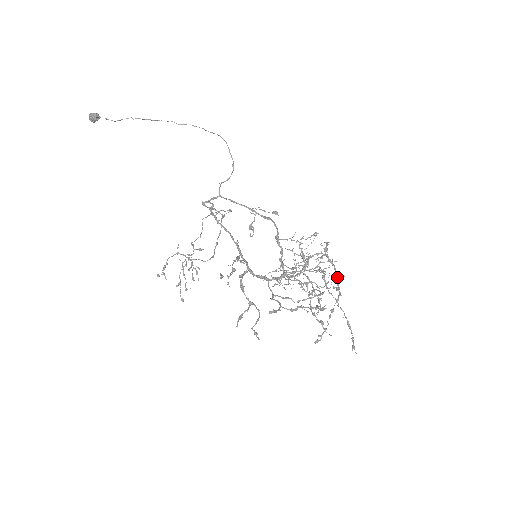
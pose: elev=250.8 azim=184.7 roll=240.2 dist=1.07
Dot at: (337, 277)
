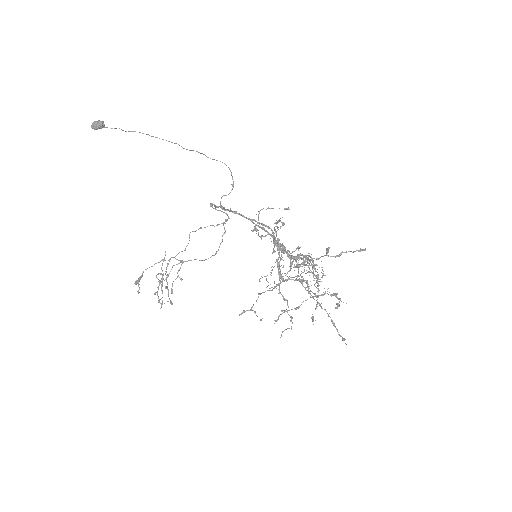
Dot at: (318, 283)
